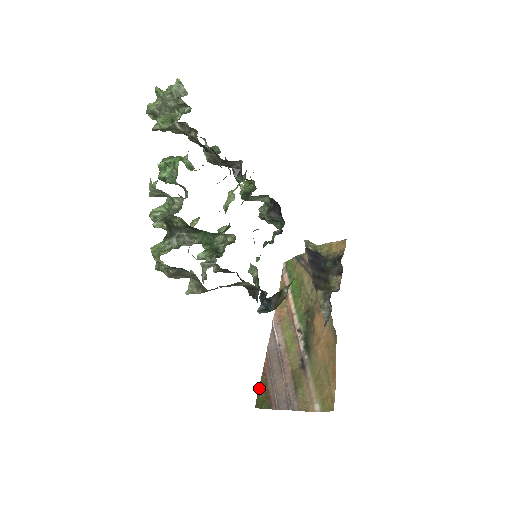
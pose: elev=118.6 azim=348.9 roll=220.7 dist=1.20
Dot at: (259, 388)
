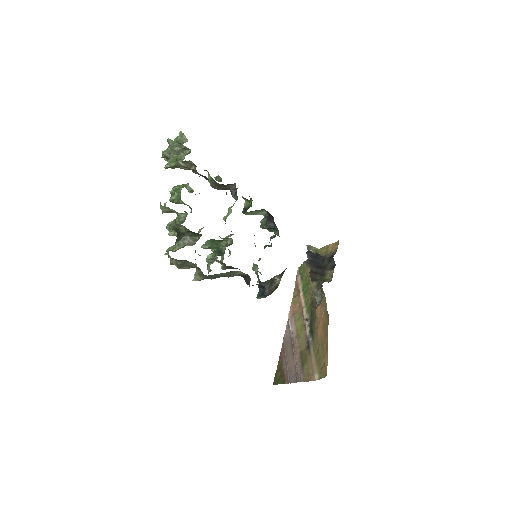
Dot at: occluded
